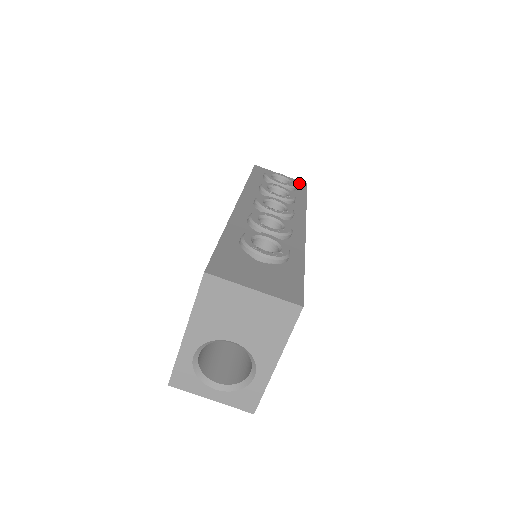
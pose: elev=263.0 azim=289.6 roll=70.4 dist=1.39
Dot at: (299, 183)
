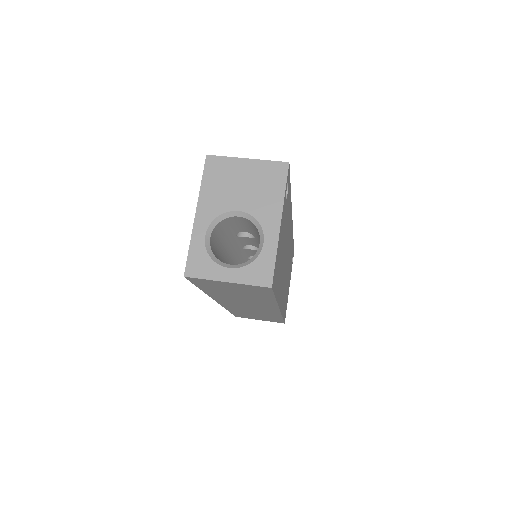
Dot at: occluded
